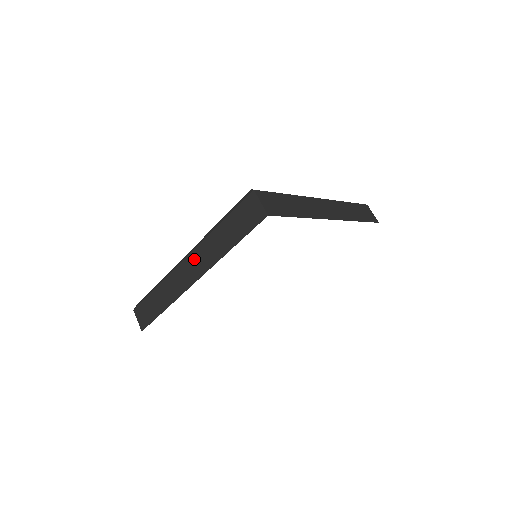
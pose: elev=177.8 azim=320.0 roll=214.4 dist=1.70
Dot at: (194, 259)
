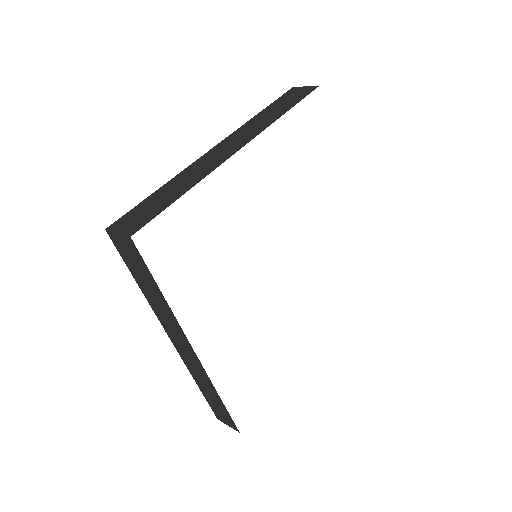
Dot at: (231, 140)
